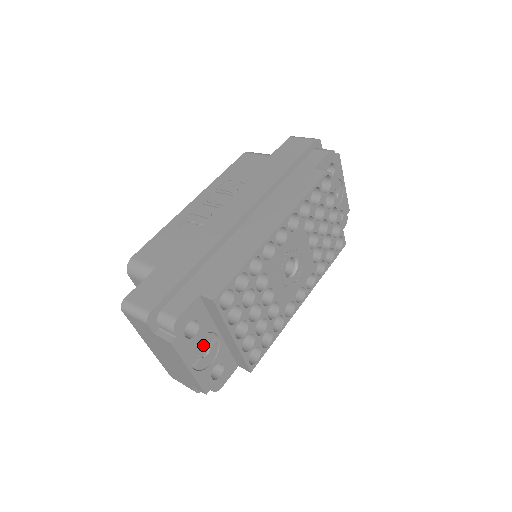
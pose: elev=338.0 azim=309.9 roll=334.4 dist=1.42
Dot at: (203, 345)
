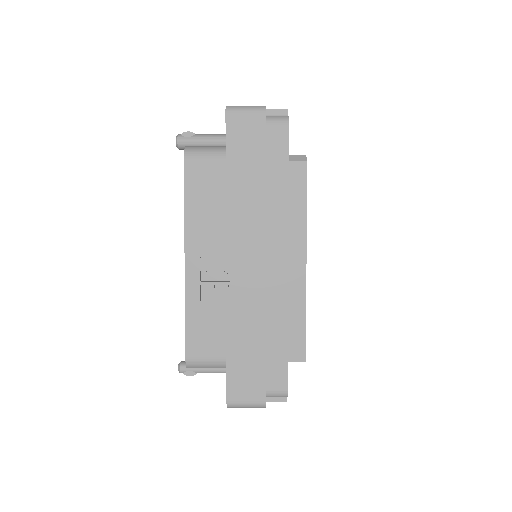
Dot at: occluded
